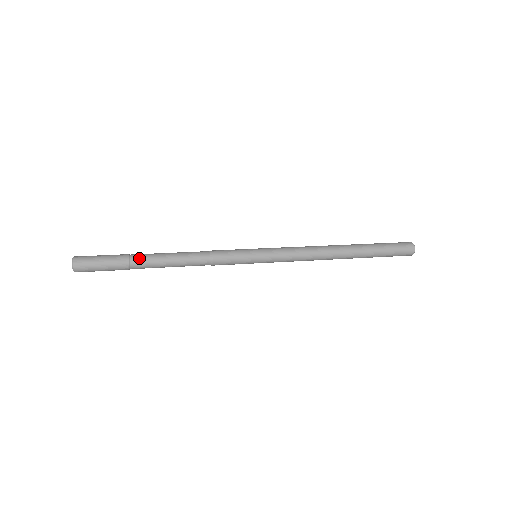
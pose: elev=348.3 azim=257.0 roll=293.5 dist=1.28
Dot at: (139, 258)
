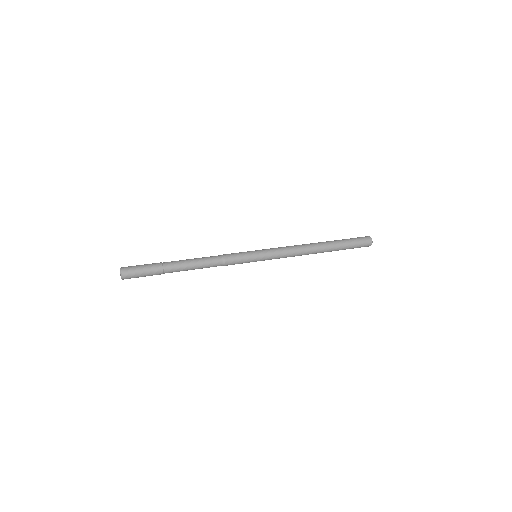
Dot at: (171, 268)
